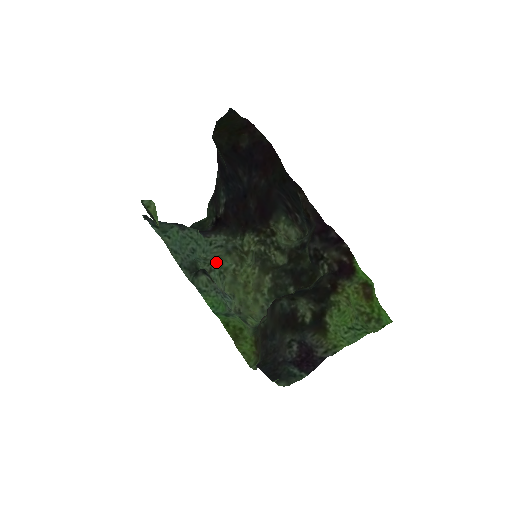
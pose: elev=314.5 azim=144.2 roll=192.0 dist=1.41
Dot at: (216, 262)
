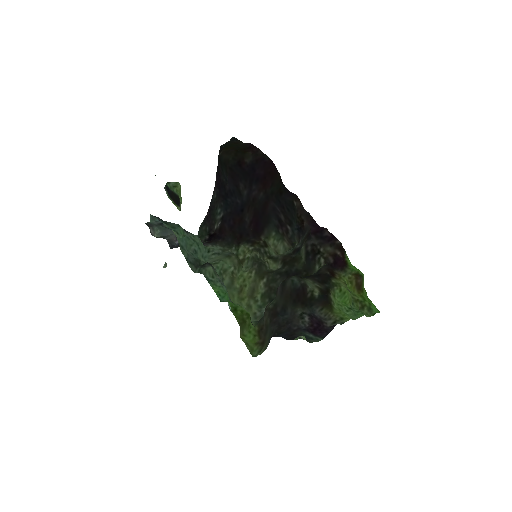
Dot at: (217, 263)
